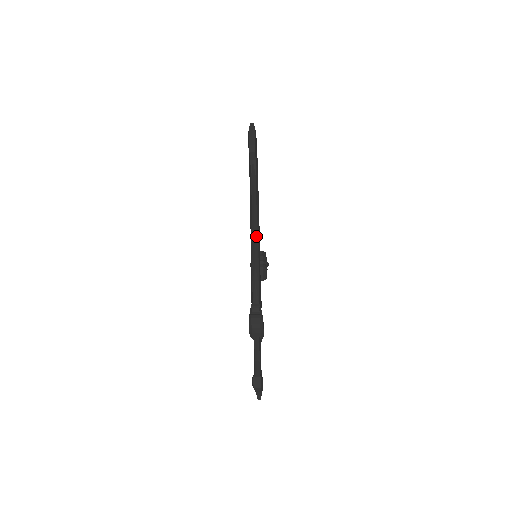
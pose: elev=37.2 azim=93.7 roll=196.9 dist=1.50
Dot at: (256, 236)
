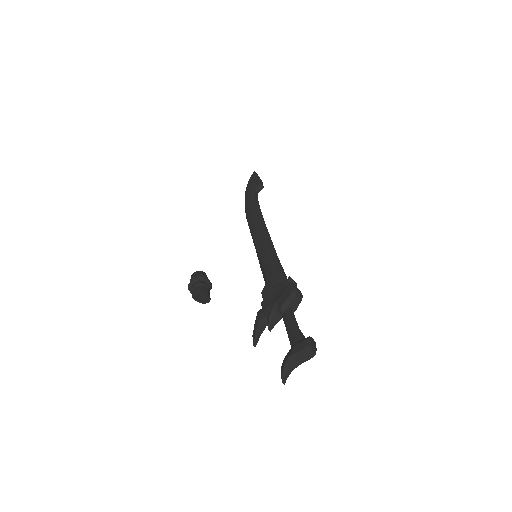
Dot at: (269, 237)
